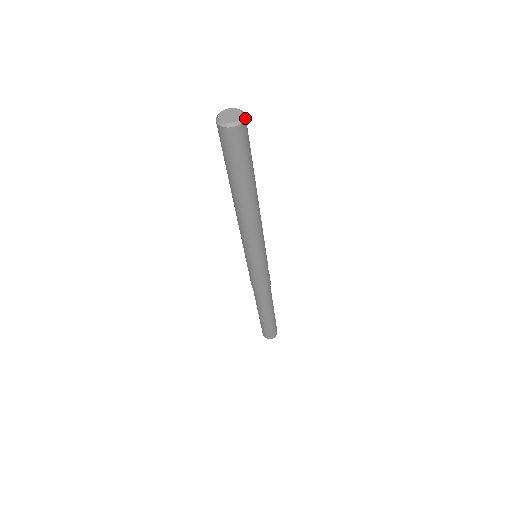
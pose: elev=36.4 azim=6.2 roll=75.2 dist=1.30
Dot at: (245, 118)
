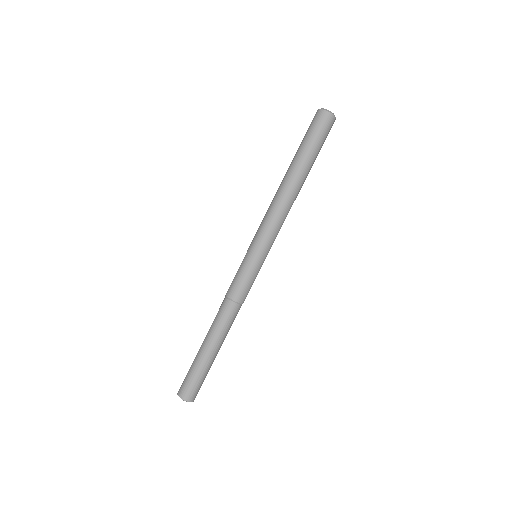
Dot at: occluded
